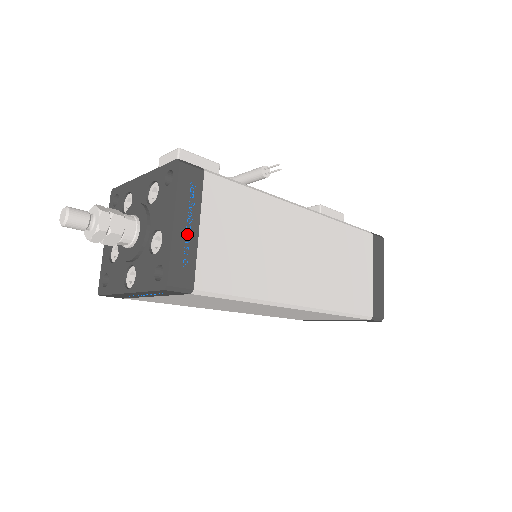
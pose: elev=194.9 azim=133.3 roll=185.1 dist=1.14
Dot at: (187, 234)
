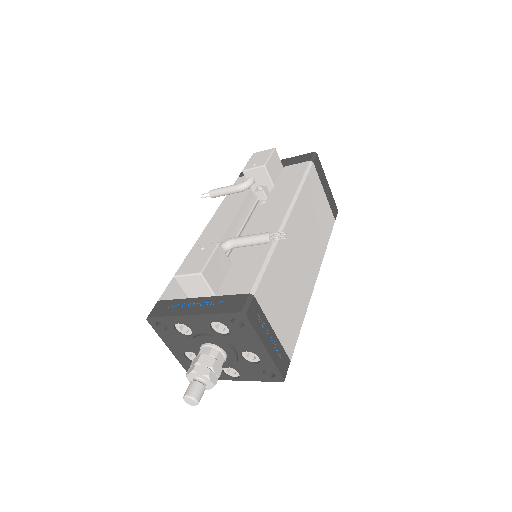
Dot at: (273, 343)
